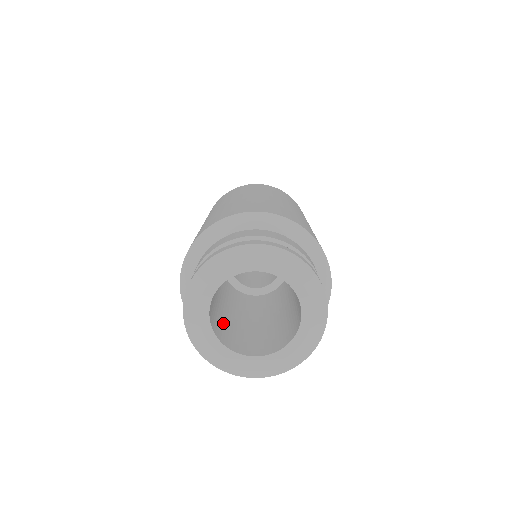
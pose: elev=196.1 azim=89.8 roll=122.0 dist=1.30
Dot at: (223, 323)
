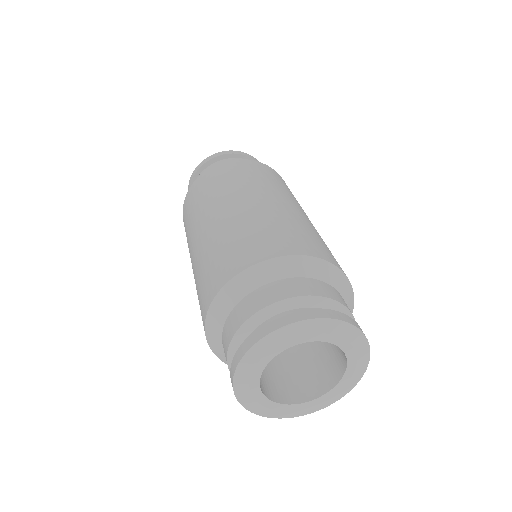
Dot at: occluded
